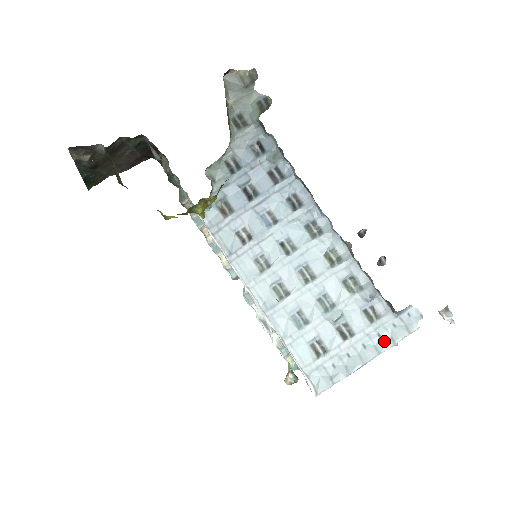
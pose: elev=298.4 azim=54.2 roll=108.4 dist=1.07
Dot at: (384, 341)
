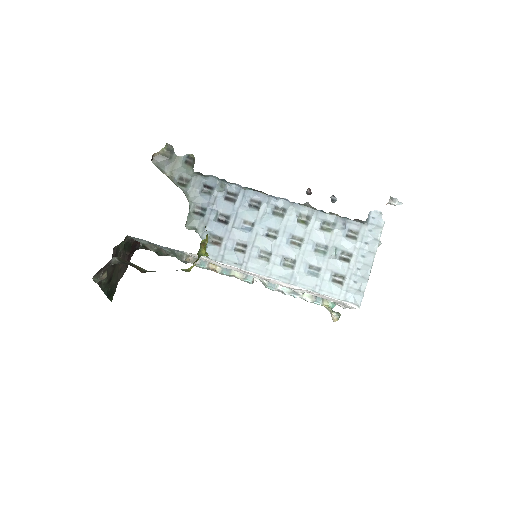
Dot at: (372, 244)
